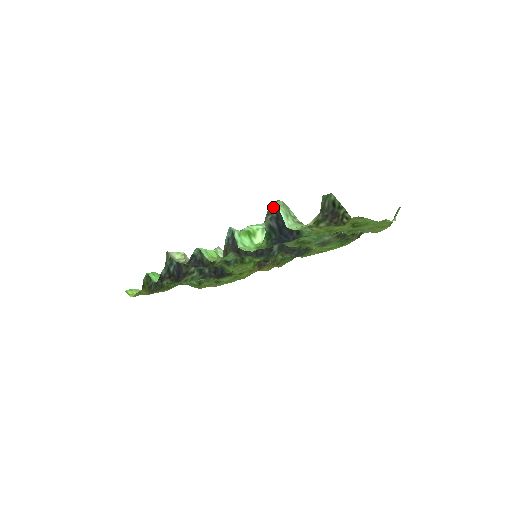
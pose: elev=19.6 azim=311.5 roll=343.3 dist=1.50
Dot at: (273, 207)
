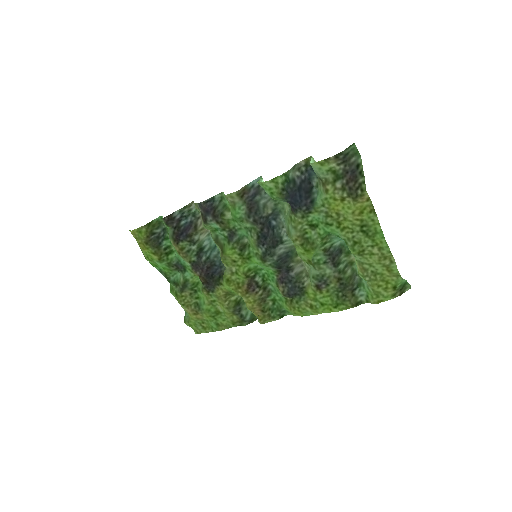
Dot at: (306, 169)
